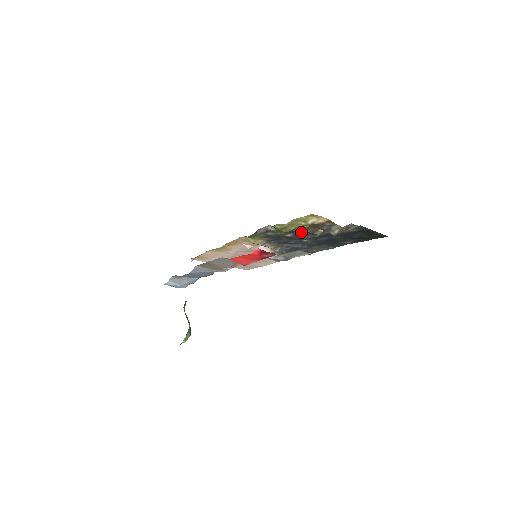
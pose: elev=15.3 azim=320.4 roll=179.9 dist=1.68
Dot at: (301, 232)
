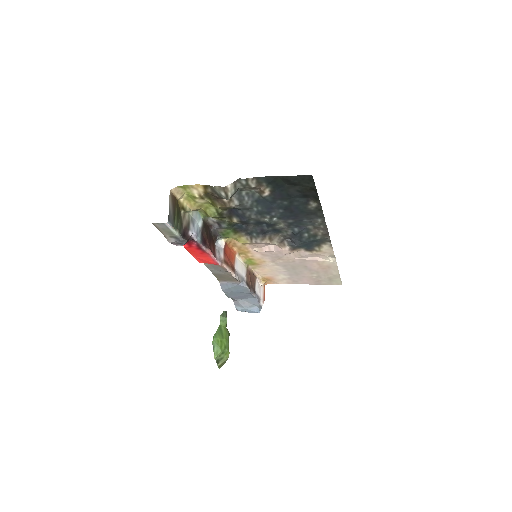
Dot at: (238, 212)
